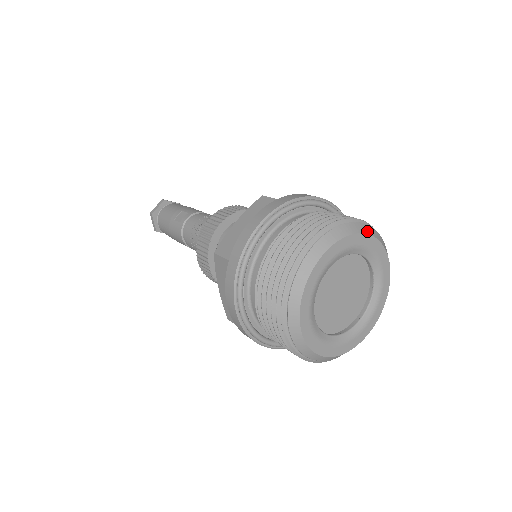
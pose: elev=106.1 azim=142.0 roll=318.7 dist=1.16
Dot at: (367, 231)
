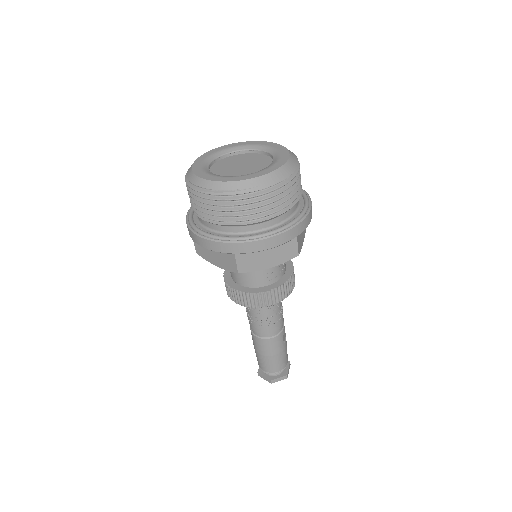
Dot at: occluded
